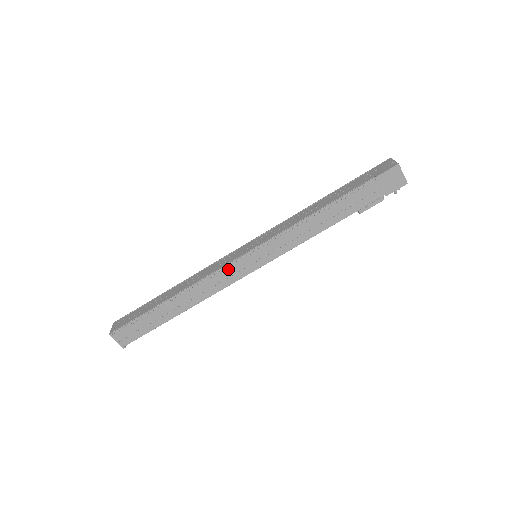
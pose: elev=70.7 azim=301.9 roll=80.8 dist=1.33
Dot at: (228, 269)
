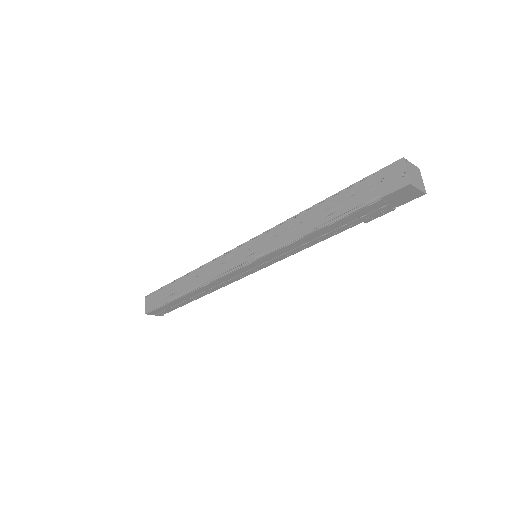
Dot at: (230, 275)
